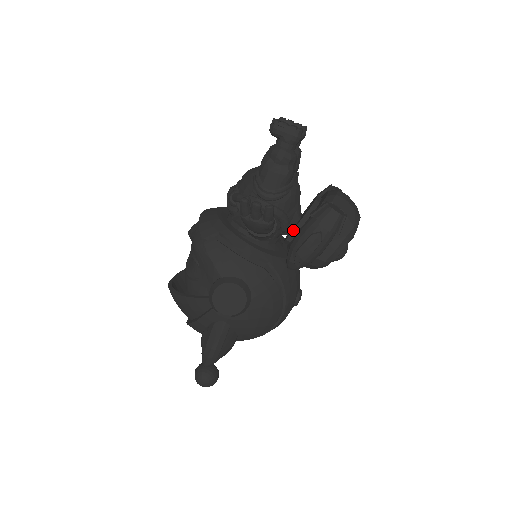
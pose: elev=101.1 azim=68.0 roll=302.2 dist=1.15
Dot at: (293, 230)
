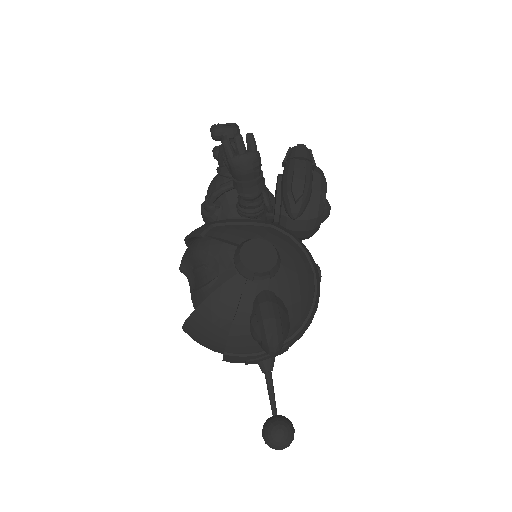
Dot at: (275, 202)
